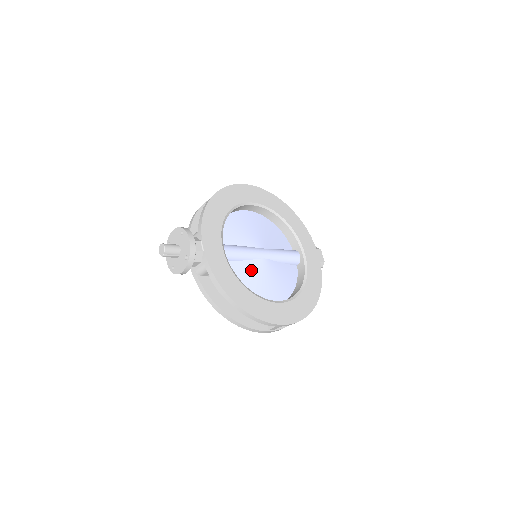
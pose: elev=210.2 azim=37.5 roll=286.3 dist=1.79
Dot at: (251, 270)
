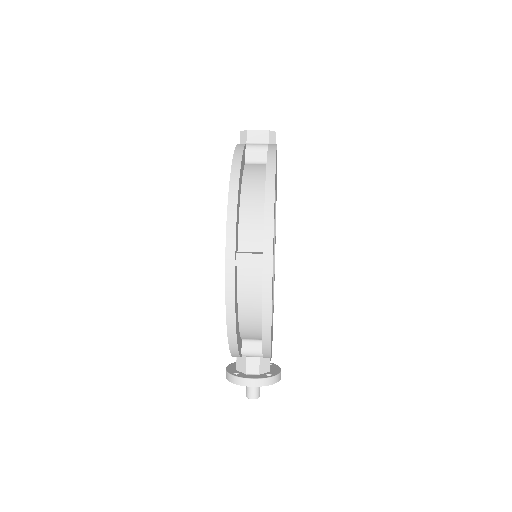
Dot at: occluded
